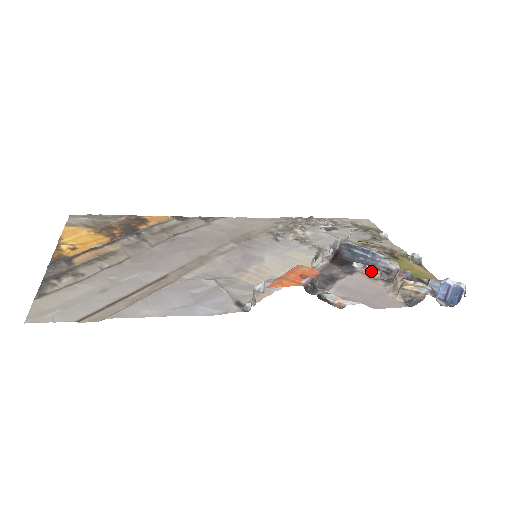
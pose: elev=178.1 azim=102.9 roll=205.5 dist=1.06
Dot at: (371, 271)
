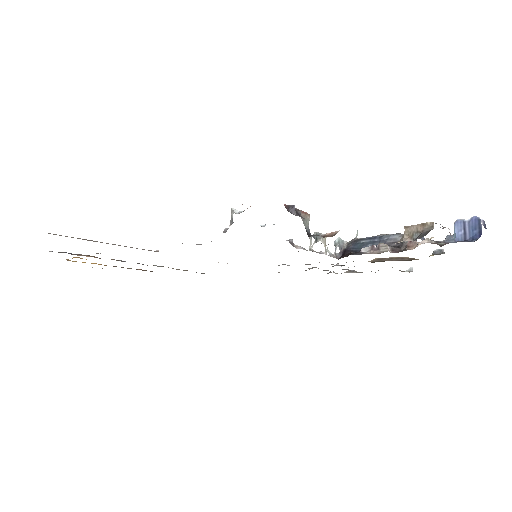
Dot at: (380, 248)
